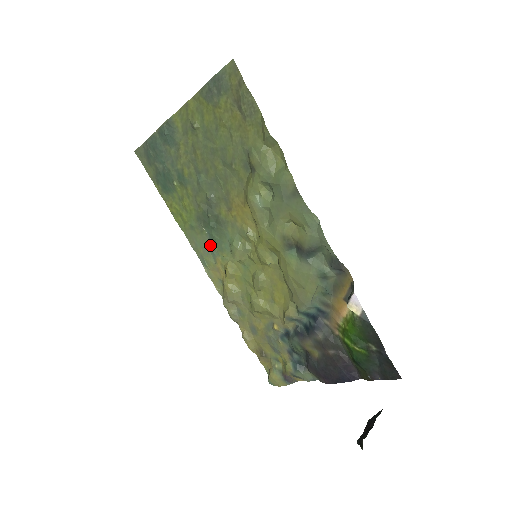
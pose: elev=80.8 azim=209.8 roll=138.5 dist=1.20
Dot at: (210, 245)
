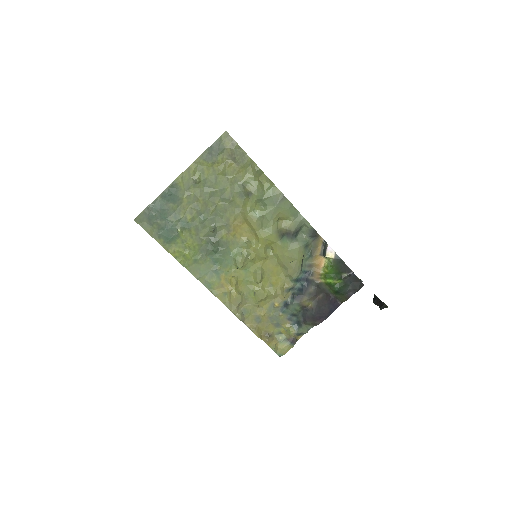
Dot at: (214, 268)
